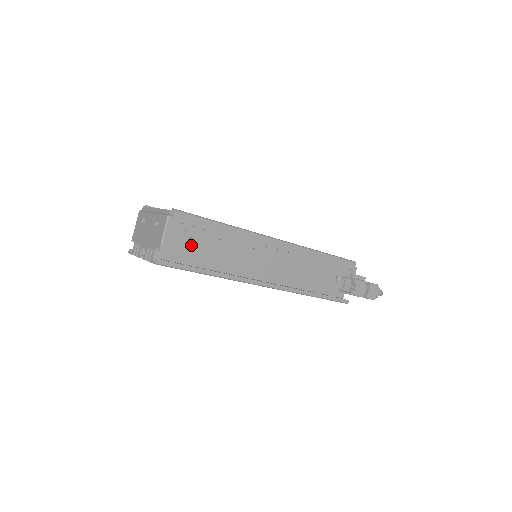
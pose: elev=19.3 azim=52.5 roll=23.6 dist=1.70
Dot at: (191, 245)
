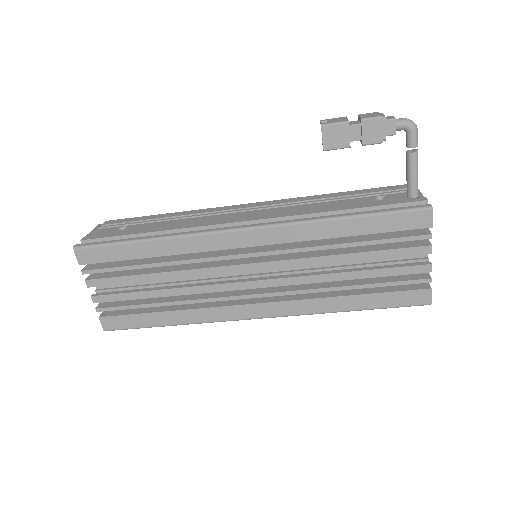
Dot at: (122, 231)
